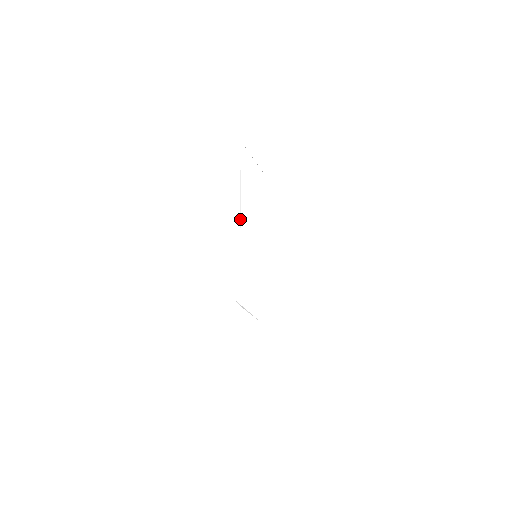
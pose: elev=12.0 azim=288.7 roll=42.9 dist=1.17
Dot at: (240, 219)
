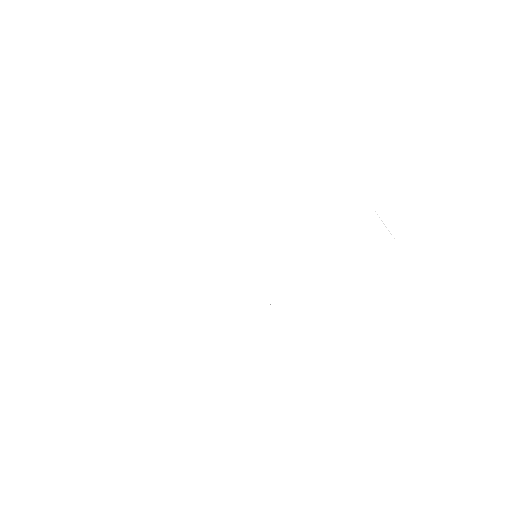
Dot at: occluded
